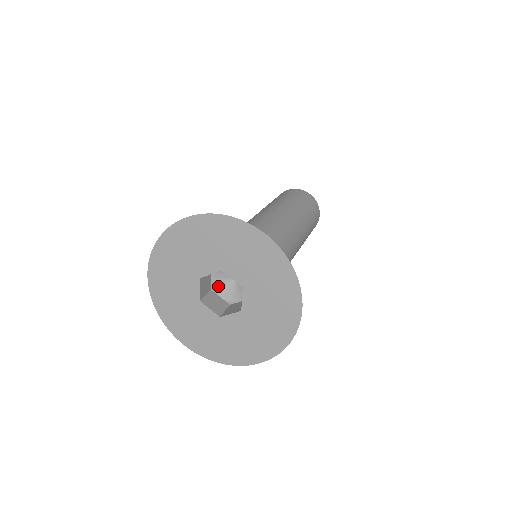
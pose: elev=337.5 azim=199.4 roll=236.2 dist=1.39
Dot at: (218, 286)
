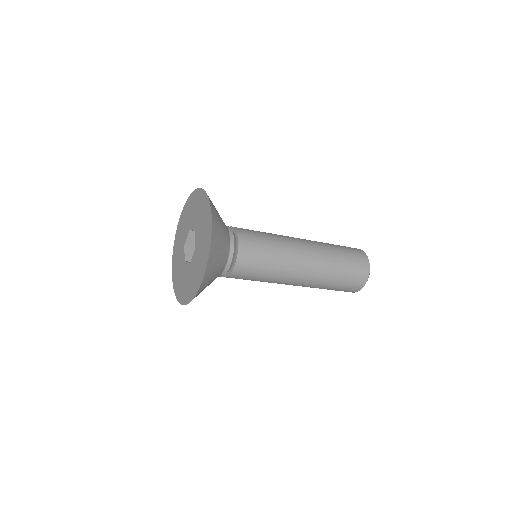
Dot at: occluded
